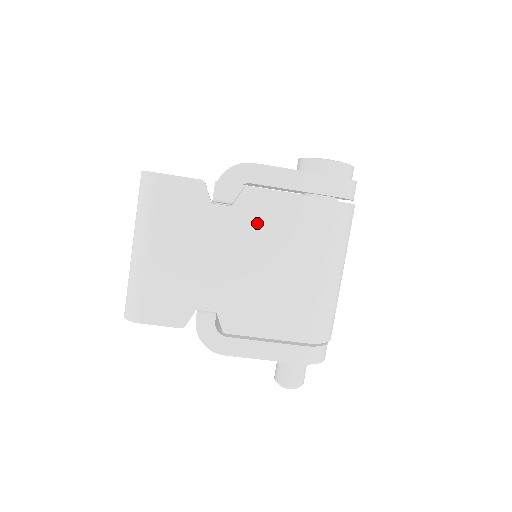
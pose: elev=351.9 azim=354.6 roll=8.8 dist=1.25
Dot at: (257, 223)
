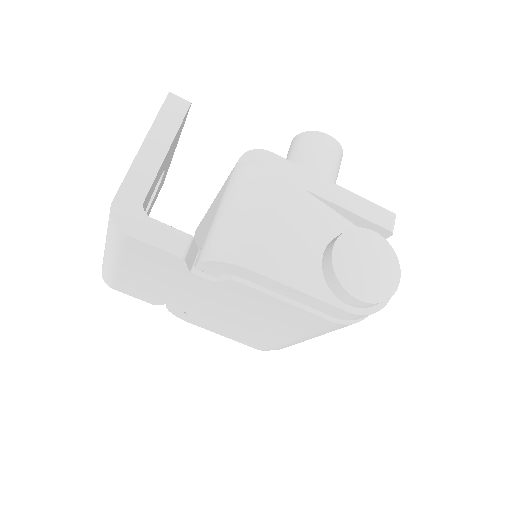
Dot at: (240, 299)
